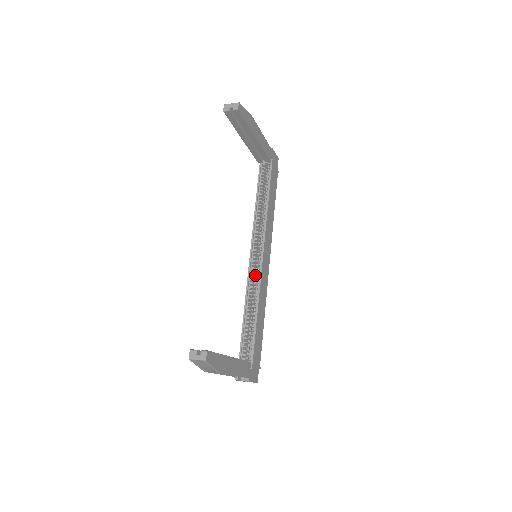
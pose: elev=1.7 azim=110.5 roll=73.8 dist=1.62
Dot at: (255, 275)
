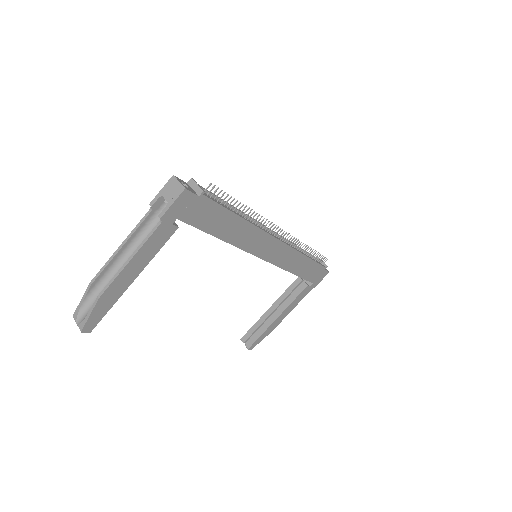
Dot at: occluded
